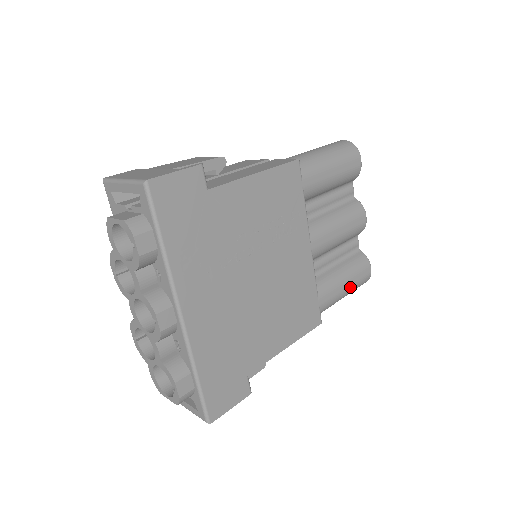
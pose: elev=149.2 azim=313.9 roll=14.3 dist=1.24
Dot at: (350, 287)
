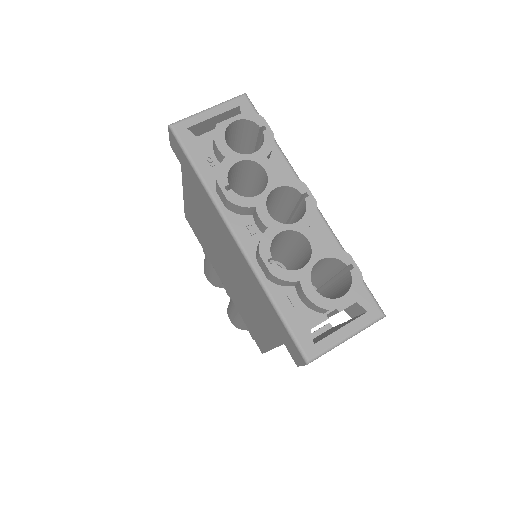
Dot at: occluded
